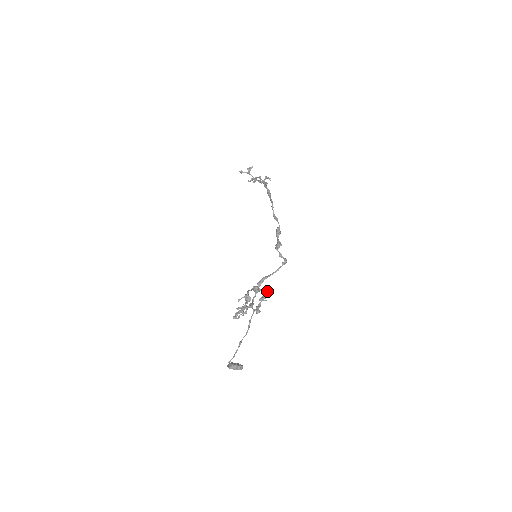
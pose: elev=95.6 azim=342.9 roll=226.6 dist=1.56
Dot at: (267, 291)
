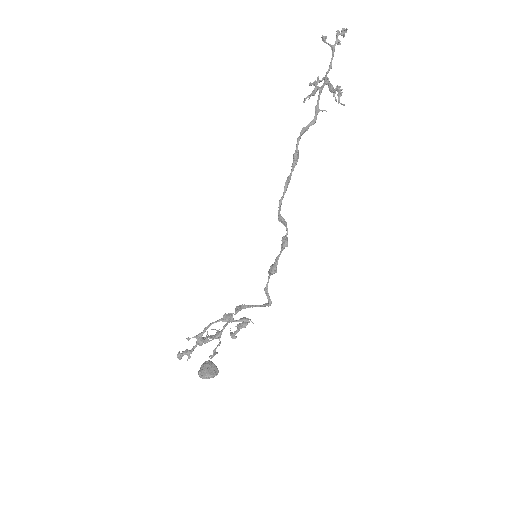
Dot at: (247, 320)
